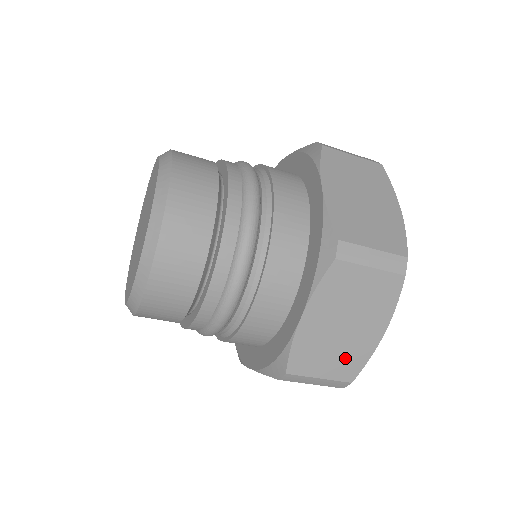
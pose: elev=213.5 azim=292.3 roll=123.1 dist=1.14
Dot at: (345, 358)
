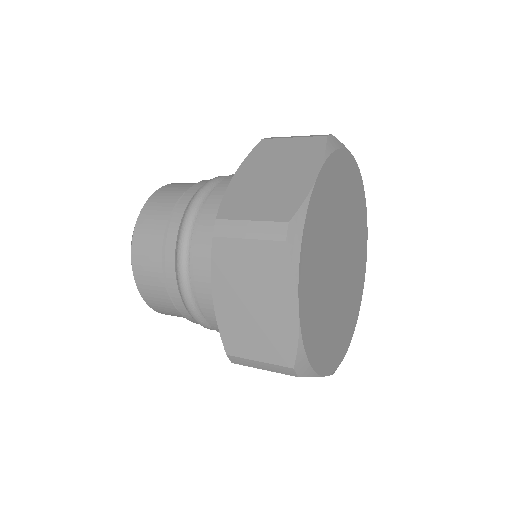
Dot at: (272, 339)
